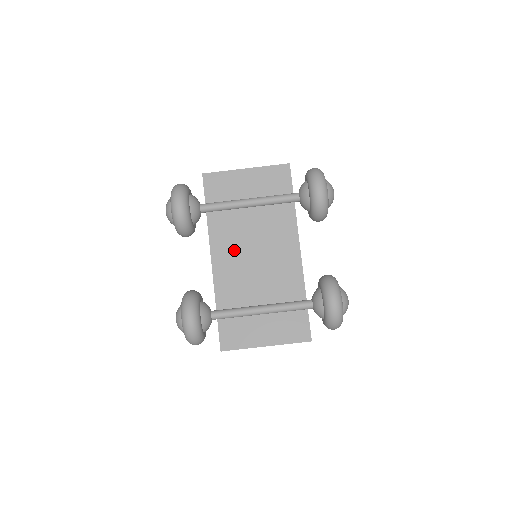
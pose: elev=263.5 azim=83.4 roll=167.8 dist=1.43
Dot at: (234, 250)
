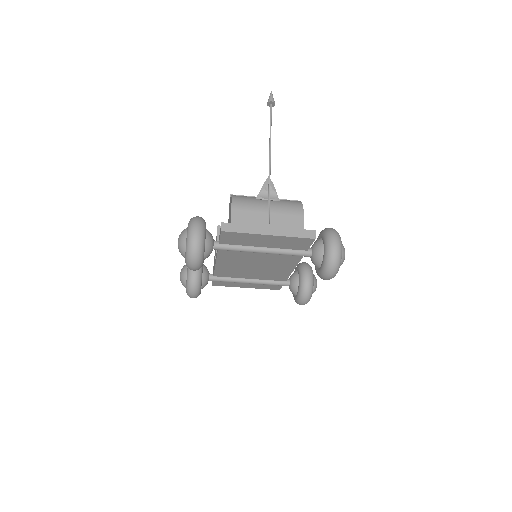
Dot at: (238, 262)
